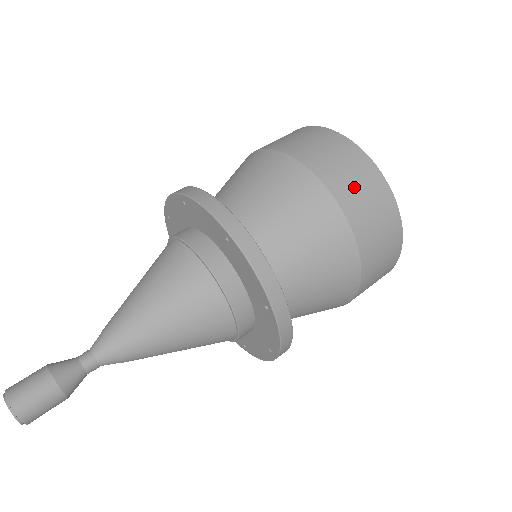
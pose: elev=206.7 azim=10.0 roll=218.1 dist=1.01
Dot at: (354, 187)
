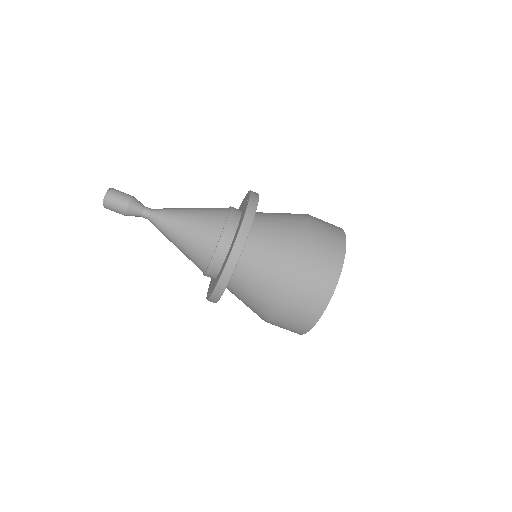
Dot at: (325, 233)
